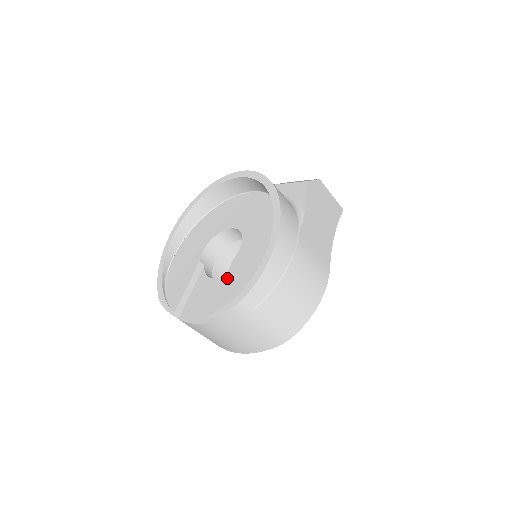
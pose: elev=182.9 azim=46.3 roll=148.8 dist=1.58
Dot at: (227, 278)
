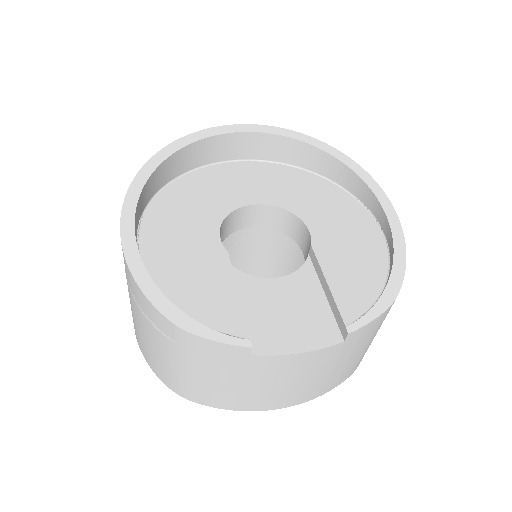
Dot at: (328, 270)
